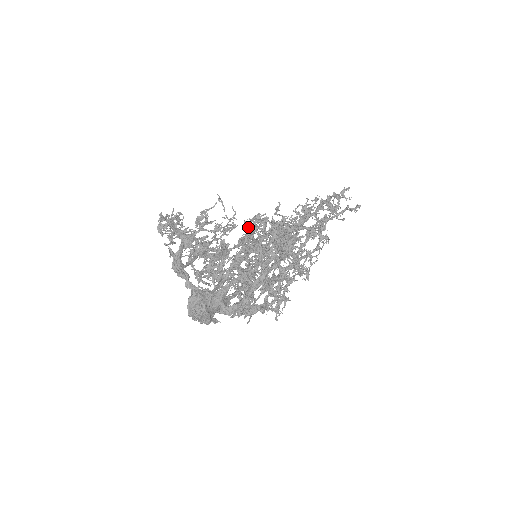
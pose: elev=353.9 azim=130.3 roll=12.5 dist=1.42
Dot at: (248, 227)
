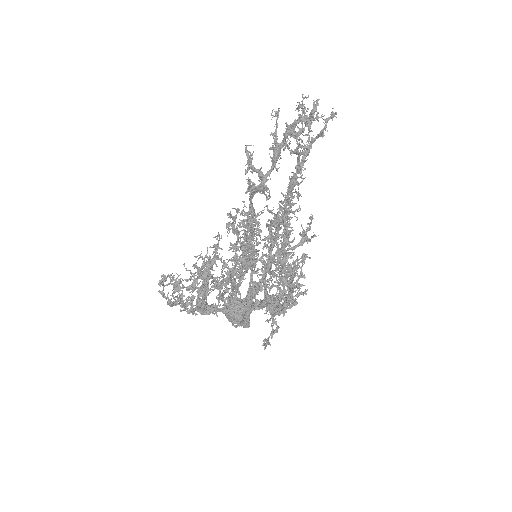
Dot at: (230, 225)
